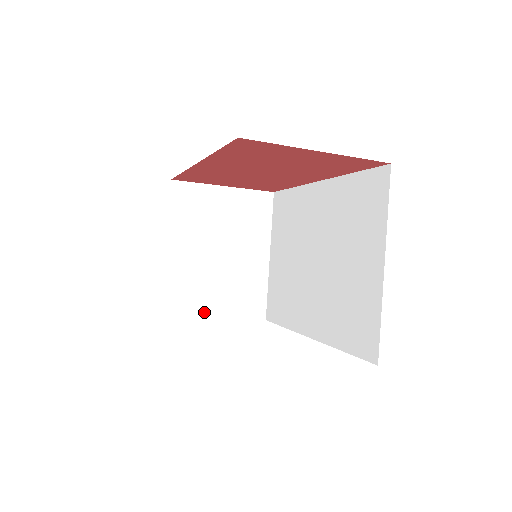
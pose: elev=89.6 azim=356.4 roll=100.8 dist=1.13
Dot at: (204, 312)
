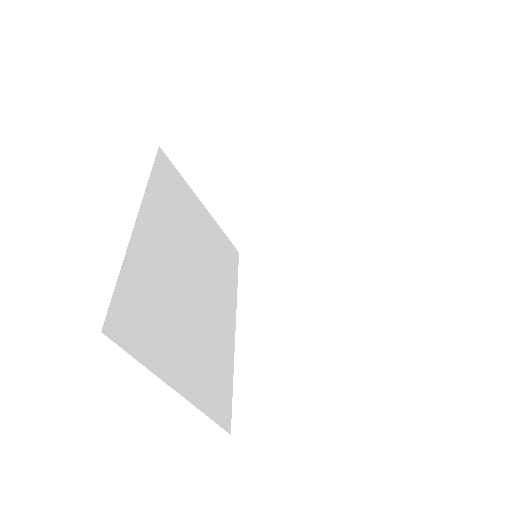
Dot at: (272, 233)
